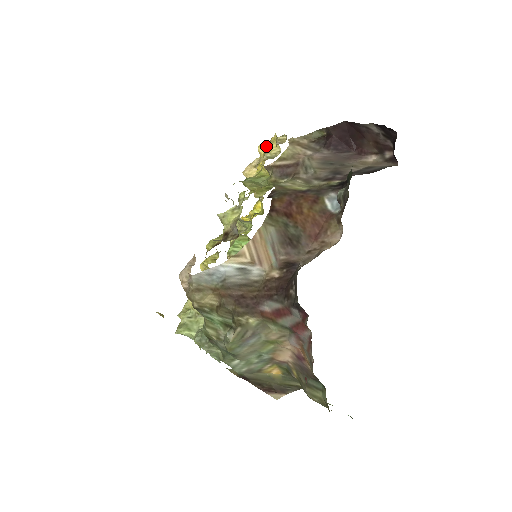
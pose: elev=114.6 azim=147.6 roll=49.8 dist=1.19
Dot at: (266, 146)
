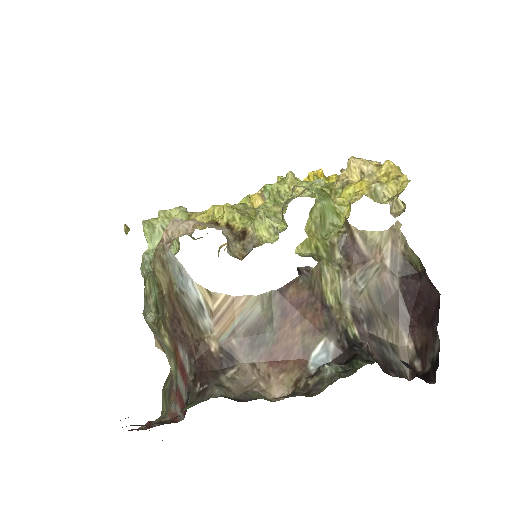
Dot at: (391, 175)
